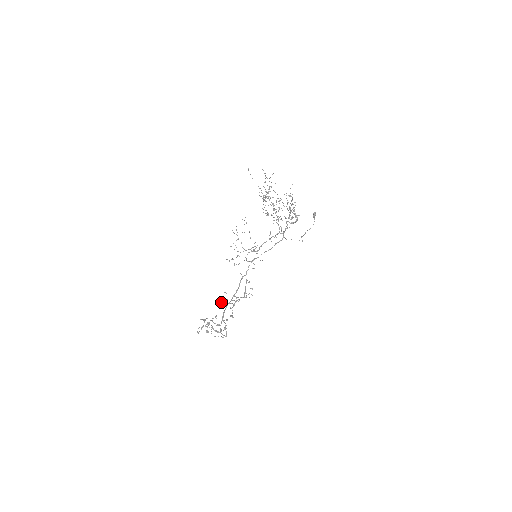
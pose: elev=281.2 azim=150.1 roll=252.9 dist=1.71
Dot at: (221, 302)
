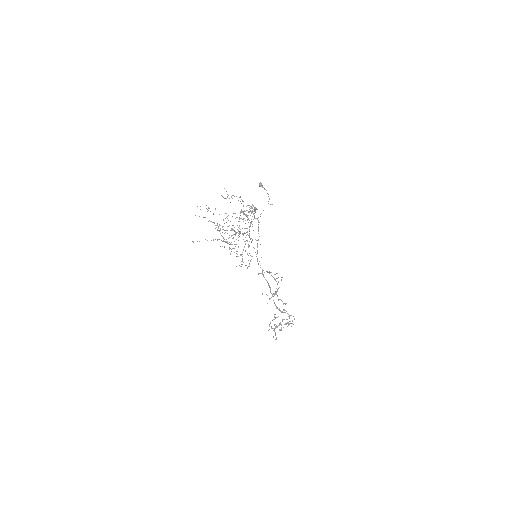
Dot at: (267, 303)
